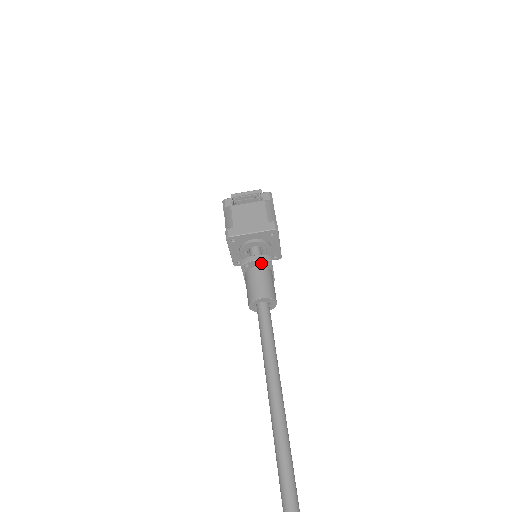
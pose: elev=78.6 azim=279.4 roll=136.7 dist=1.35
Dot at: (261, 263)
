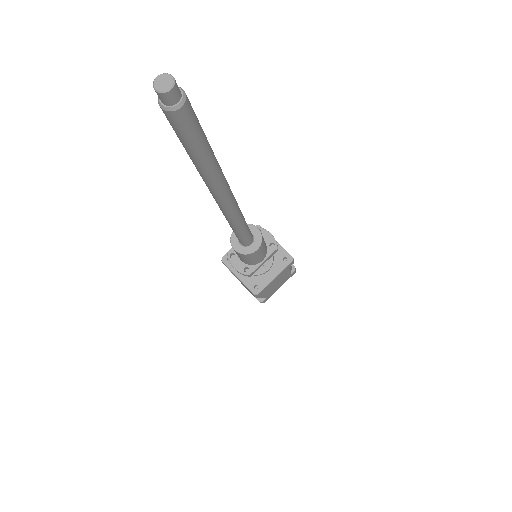
Dot at: (269, 241)
